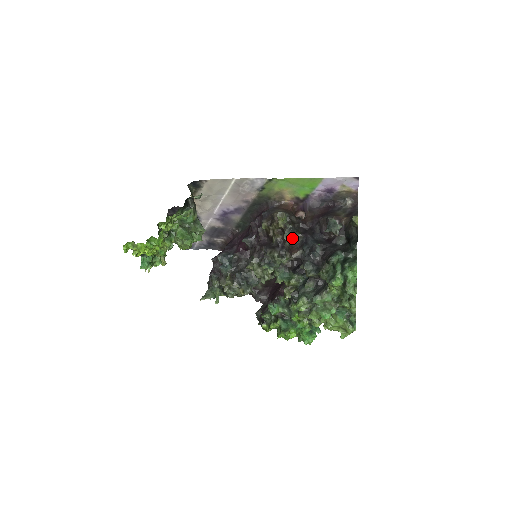
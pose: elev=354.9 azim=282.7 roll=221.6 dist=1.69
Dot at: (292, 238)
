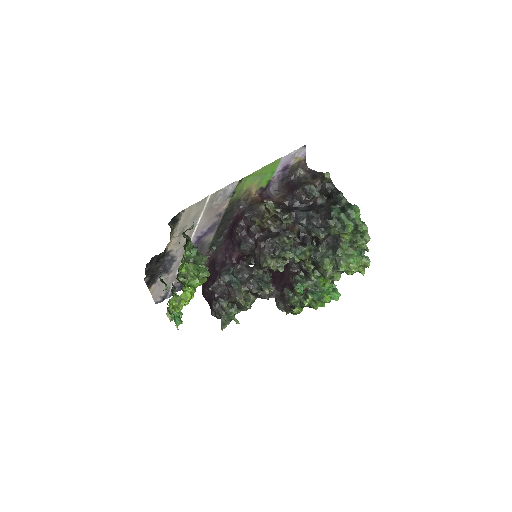
Dot at: (287, 219)
